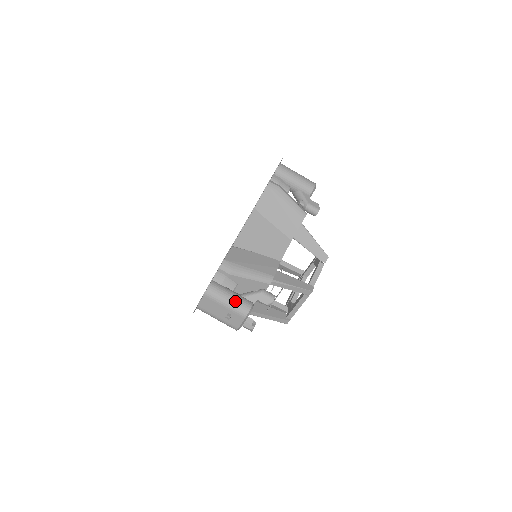
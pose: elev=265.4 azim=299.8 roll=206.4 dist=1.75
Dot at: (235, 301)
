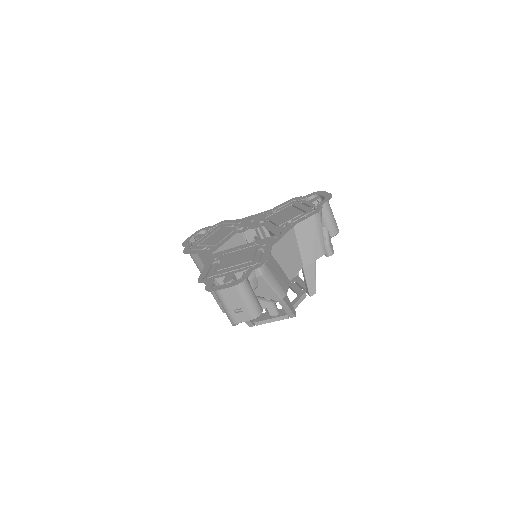
Dot at: (254, 302)
